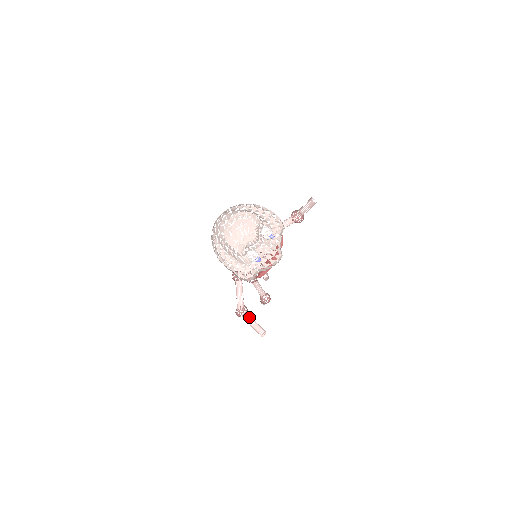
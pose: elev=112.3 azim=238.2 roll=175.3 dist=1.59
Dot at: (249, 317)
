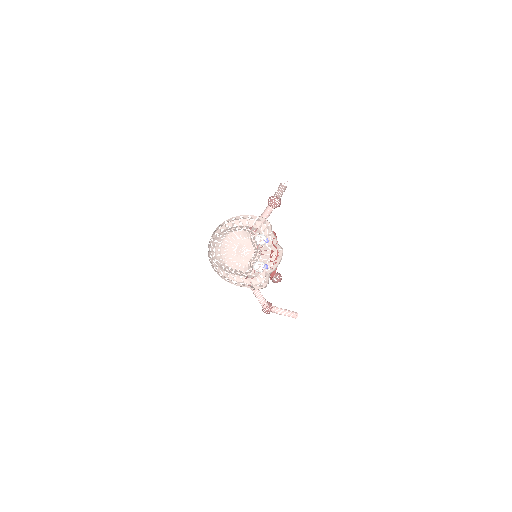
Dot at: (276, 308)
